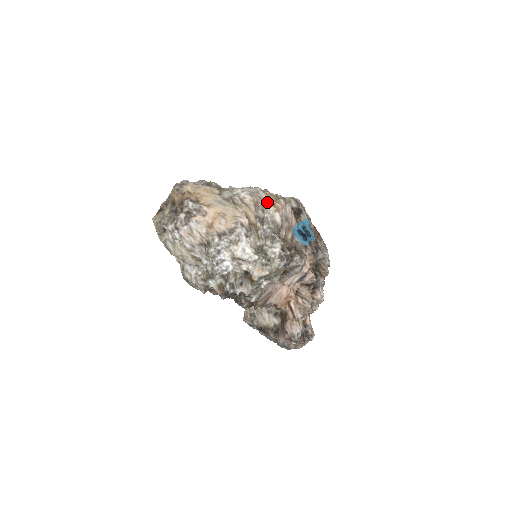
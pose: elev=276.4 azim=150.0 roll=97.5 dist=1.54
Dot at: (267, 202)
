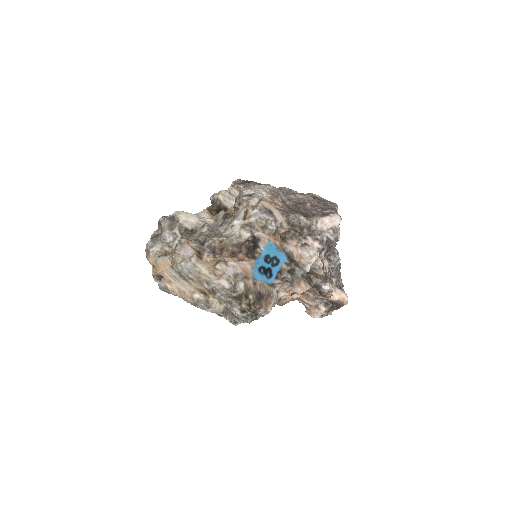
Dot at: (206, 275)
